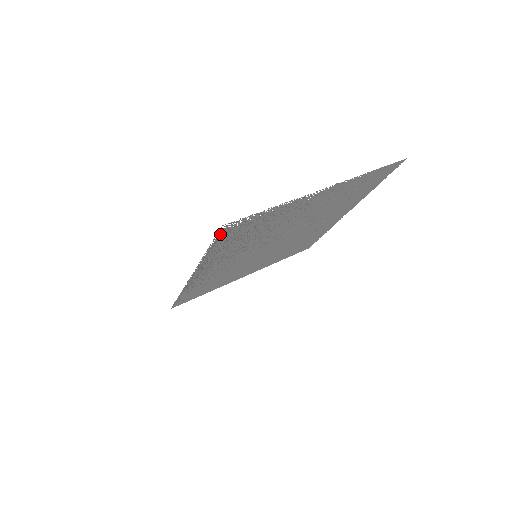
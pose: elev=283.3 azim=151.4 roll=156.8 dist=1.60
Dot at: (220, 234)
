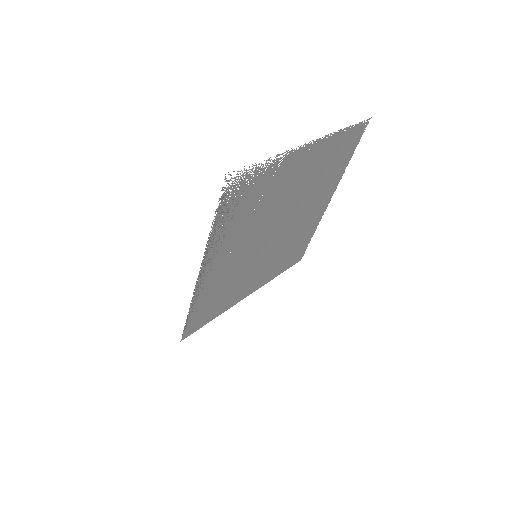
Dot at: (223, 194)
